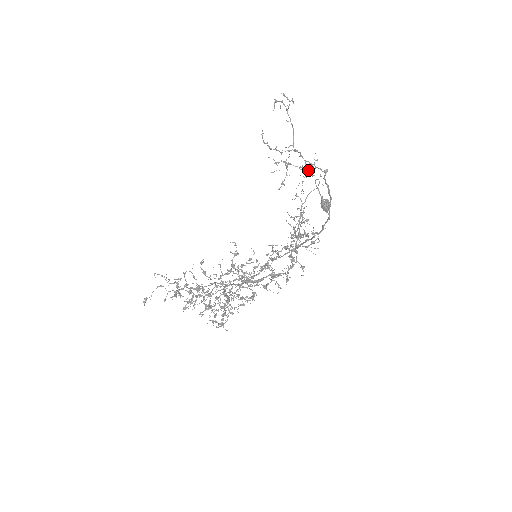
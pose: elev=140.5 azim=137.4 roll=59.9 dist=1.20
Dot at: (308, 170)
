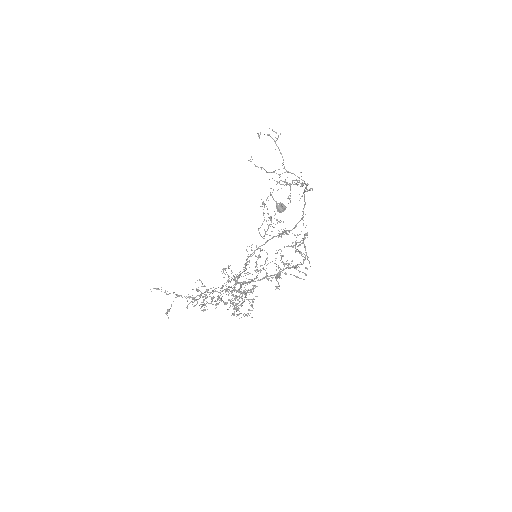
Dot at: occluded
